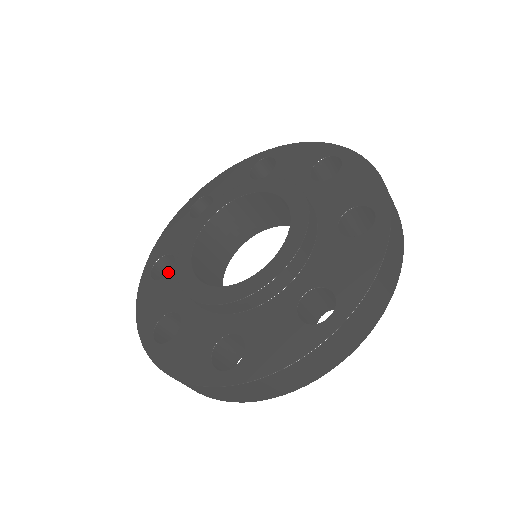
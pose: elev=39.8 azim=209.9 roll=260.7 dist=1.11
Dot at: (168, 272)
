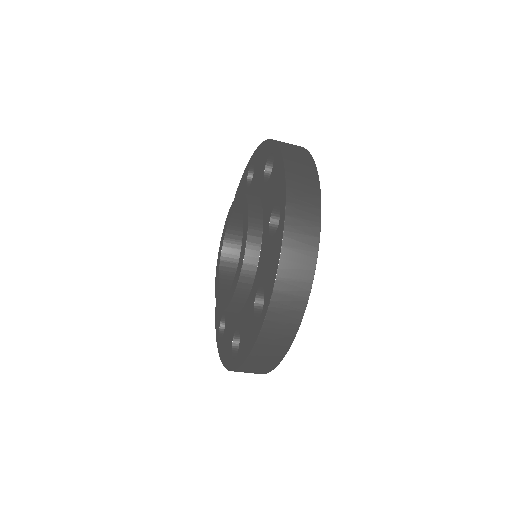
Dot at: occluded
